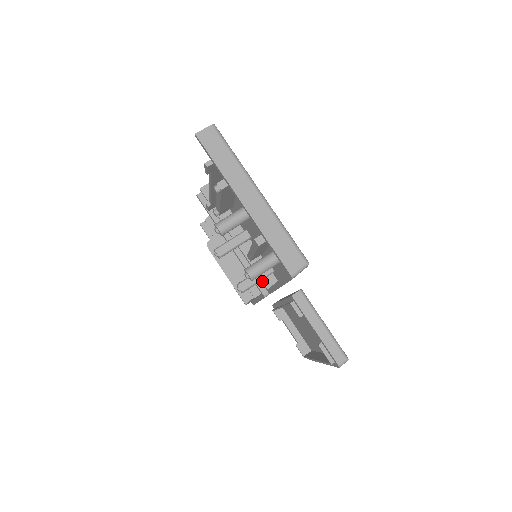
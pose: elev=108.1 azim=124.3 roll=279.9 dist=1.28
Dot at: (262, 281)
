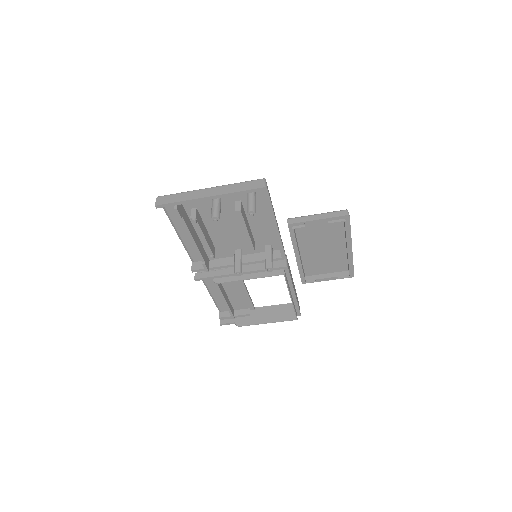
Dot at: (274, 259)
